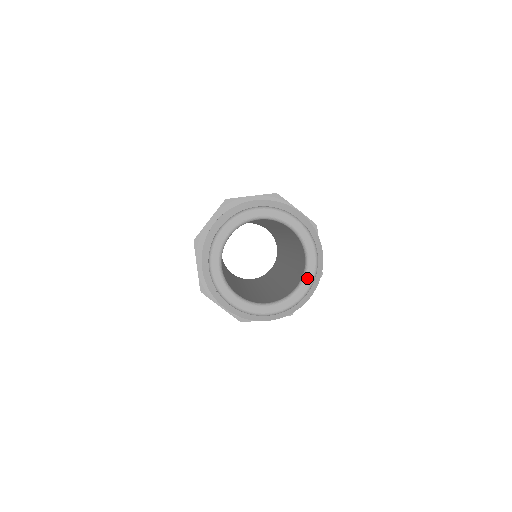
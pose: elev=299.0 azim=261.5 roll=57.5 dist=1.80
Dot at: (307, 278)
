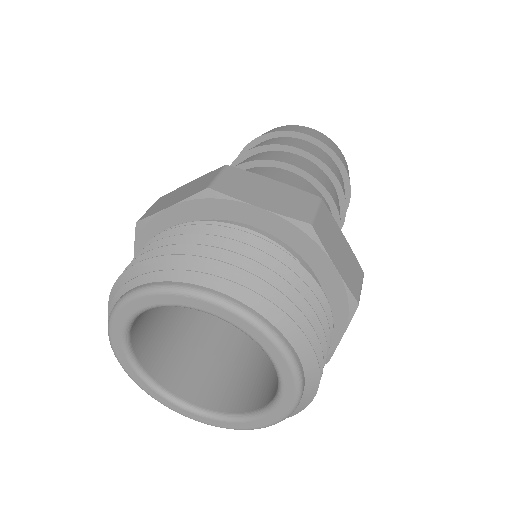
Dot at: (263, 419)
